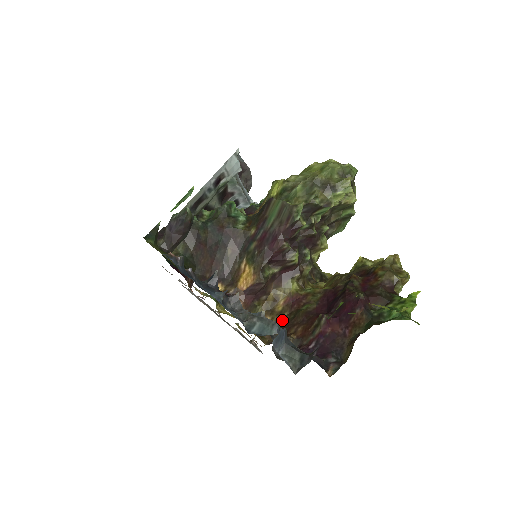
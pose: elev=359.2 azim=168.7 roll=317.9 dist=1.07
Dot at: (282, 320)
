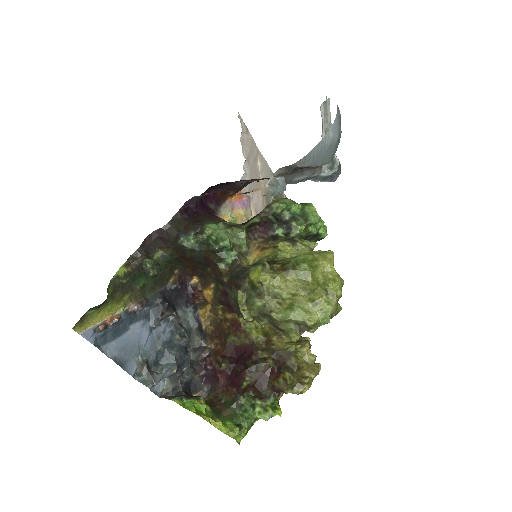
Dot at: (223, 324)
